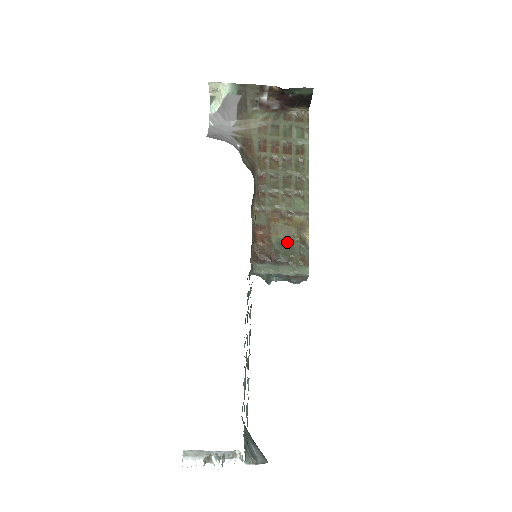
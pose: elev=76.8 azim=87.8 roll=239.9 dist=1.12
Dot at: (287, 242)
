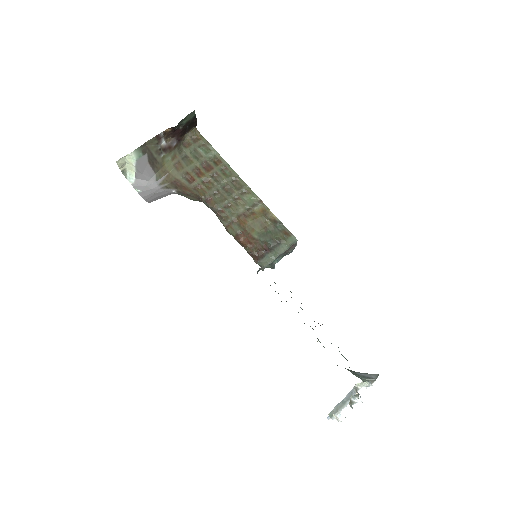
Dot at: (265, 230)
